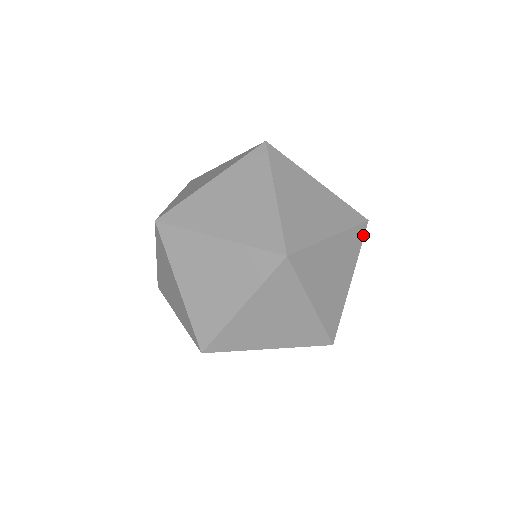
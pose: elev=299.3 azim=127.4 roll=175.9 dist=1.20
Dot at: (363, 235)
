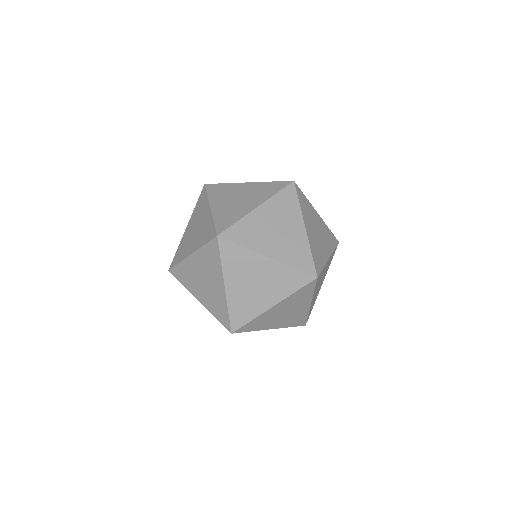
Dot at: (305, 284)
